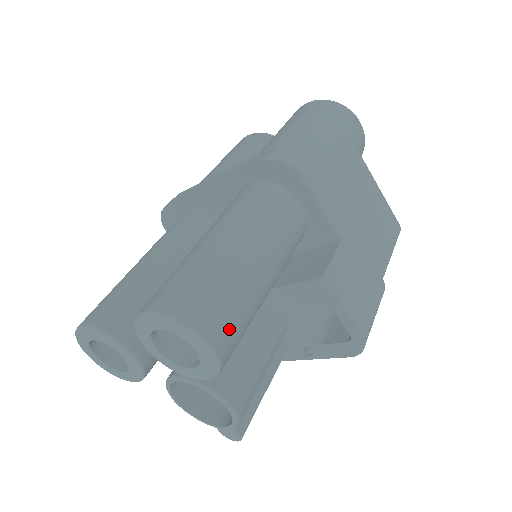
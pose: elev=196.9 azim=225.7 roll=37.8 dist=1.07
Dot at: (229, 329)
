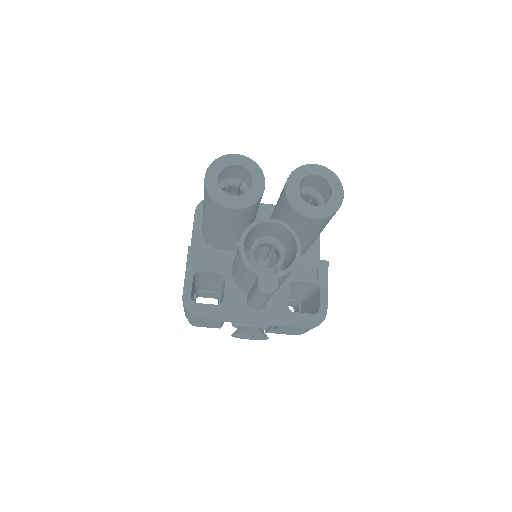
Dot at: occluded
